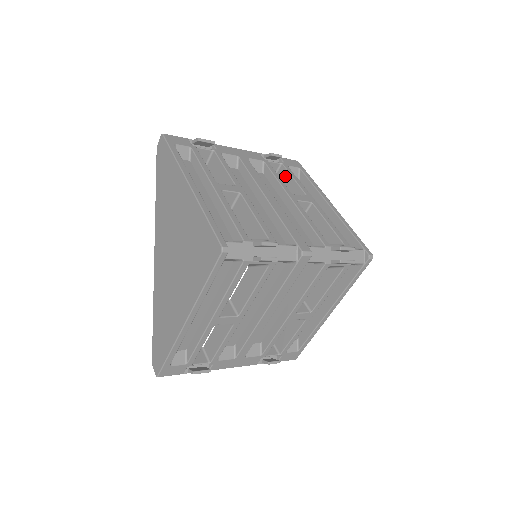
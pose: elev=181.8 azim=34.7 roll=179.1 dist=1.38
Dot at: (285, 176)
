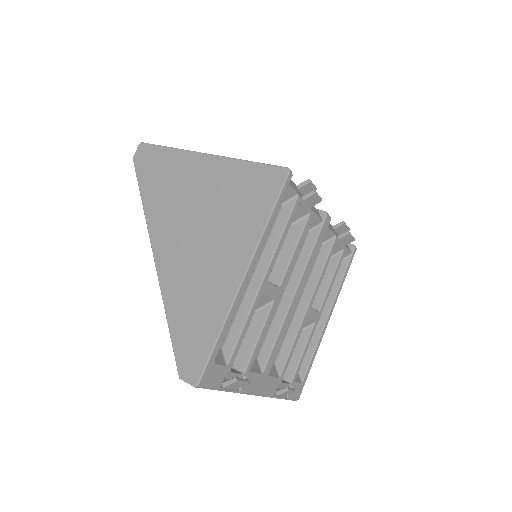
Dot at: occluded
